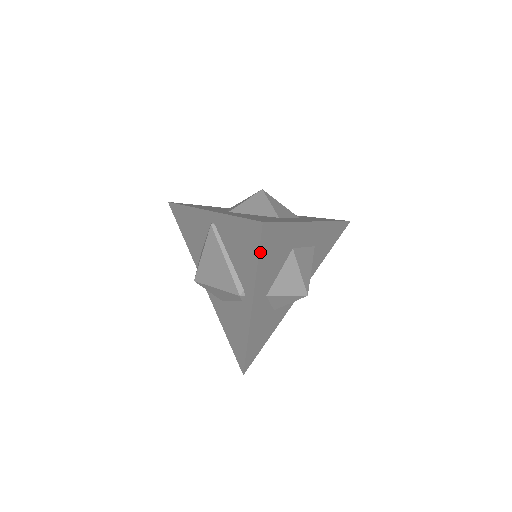
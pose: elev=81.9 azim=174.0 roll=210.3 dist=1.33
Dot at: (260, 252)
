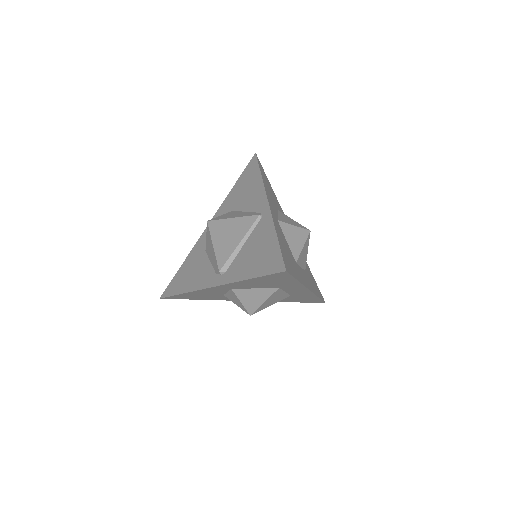
Dot at: (262, 276)
